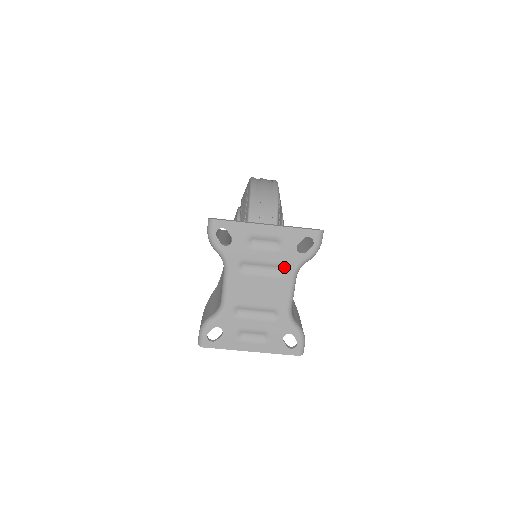
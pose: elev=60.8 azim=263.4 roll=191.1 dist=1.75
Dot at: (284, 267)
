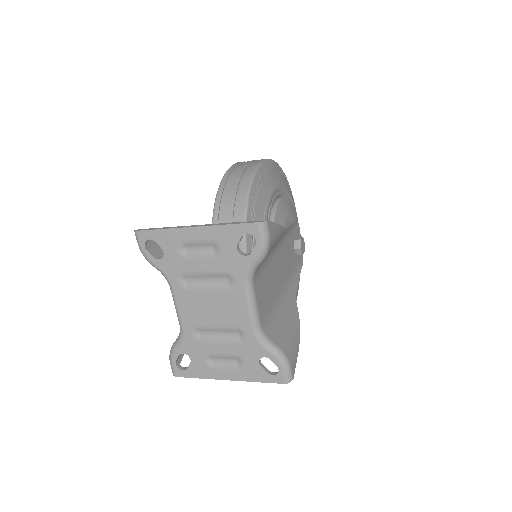
Dot at: (231, 276)
